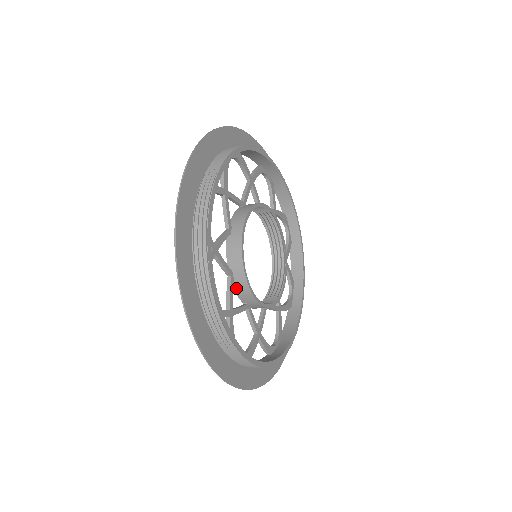
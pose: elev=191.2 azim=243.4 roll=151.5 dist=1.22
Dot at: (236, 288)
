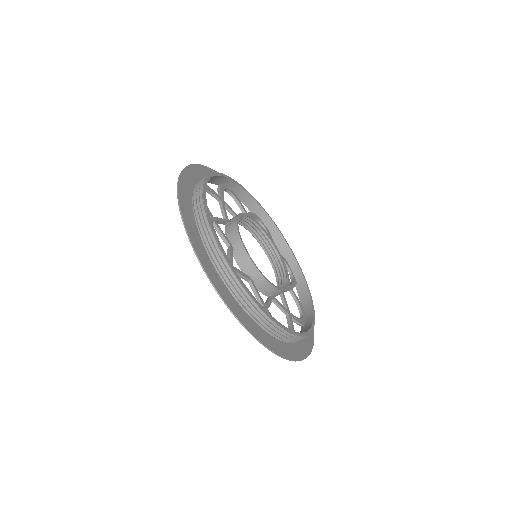
Dot at: (236, 258)
